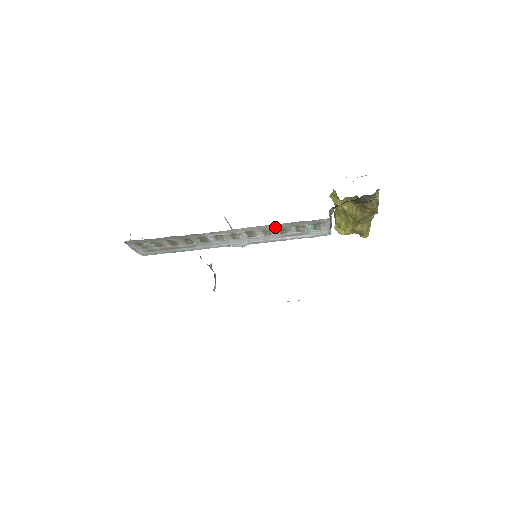
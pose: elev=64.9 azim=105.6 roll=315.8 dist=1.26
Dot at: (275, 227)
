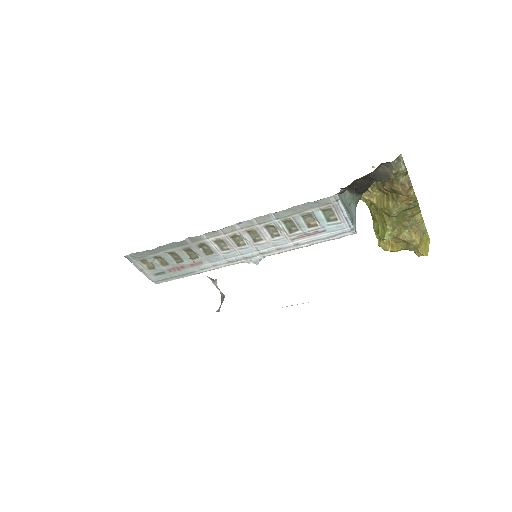
Dot at: (276, 218)
